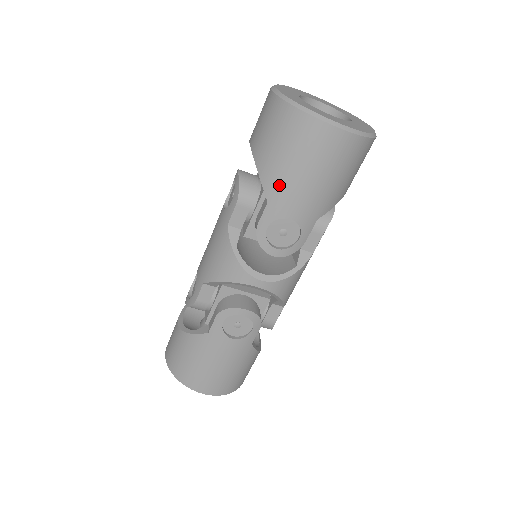
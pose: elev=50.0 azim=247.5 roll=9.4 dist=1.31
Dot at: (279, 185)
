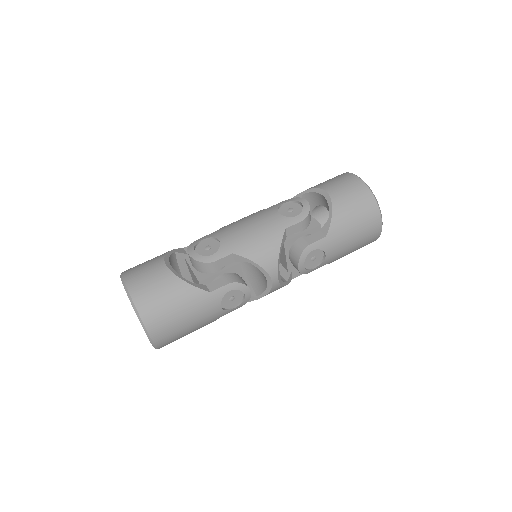
Dot at: (339, 233)
